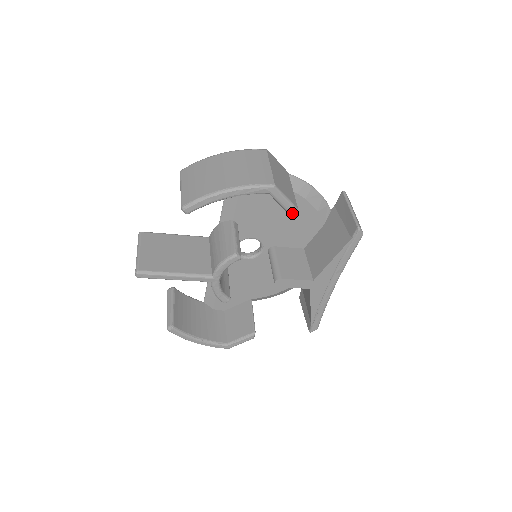
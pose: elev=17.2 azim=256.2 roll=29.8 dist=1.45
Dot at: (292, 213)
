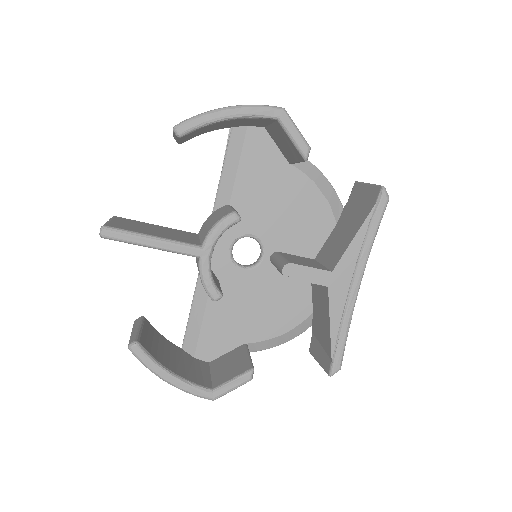
Dot at: (304, 151)
